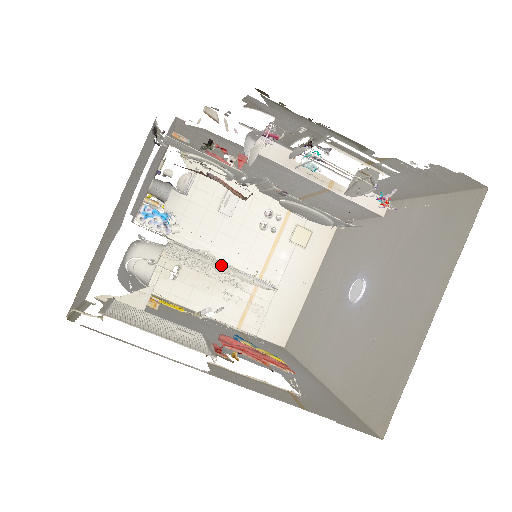
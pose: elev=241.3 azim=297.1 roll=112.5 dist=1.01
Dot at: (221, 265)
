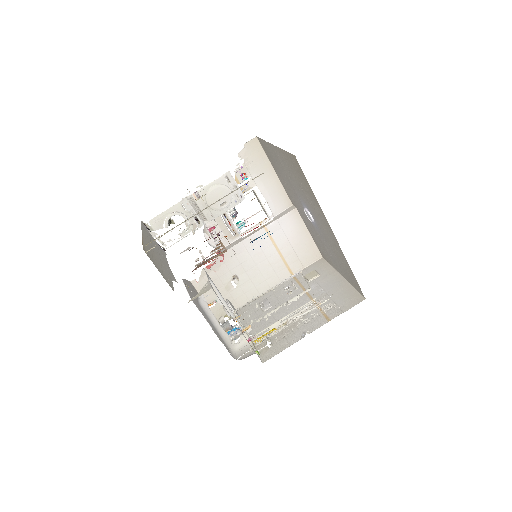
Dot at: occluded
